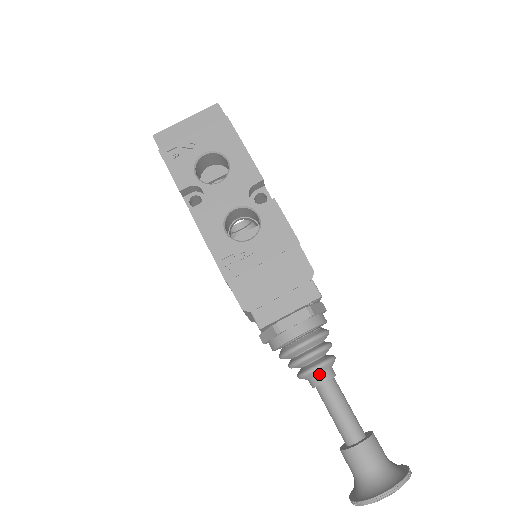
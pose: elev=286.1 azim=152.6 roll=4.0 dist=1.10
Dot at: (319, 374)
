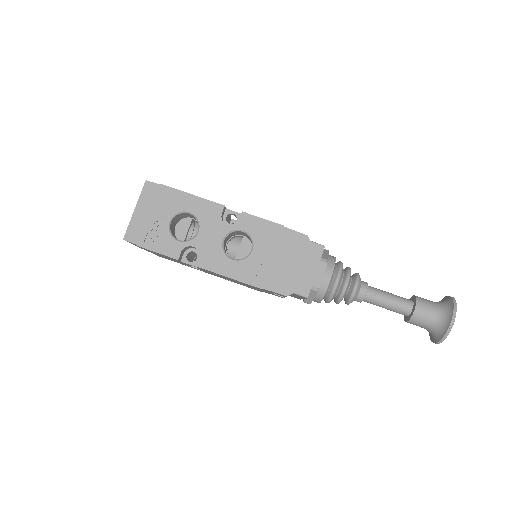
Dot at: (359, 291)
